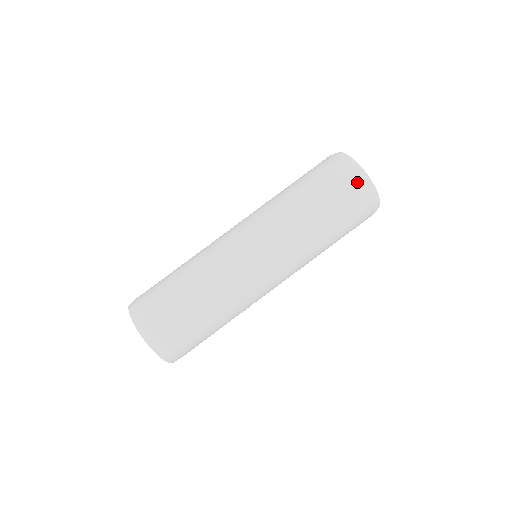
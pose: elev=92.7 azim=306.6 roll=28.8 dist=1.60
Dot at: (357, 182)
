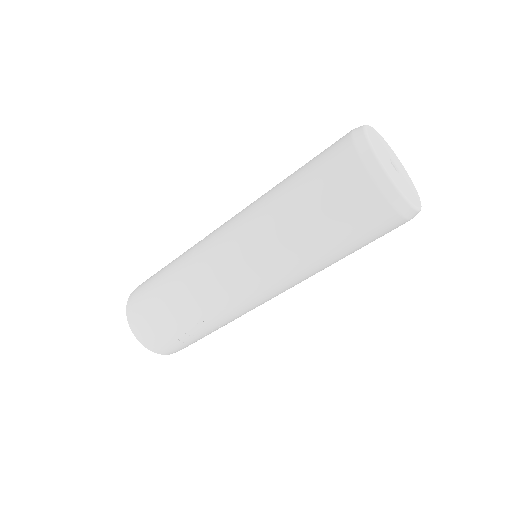
Dot at: occluded
